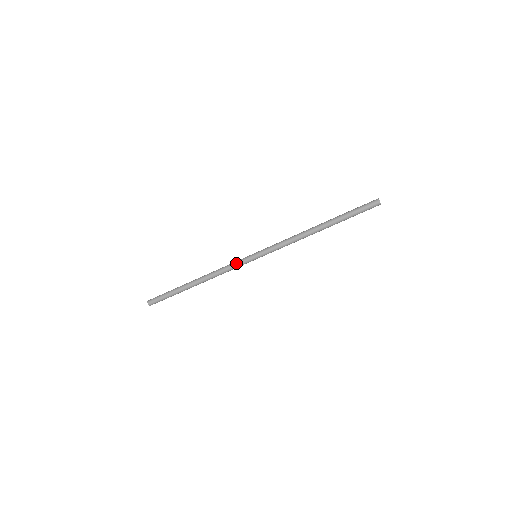
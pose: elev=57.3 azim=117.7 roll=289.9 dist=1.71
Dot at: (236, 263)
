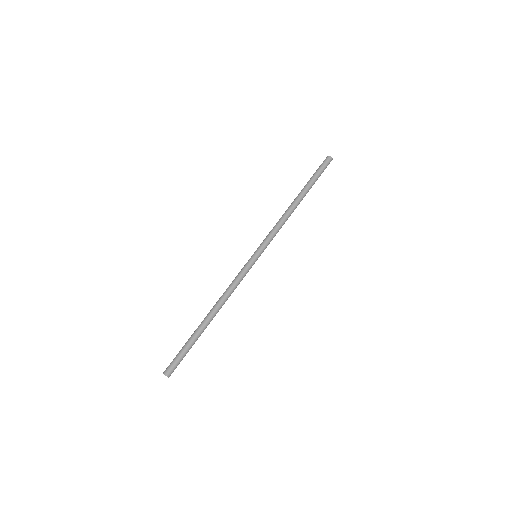
Dot at: (242, 273)
